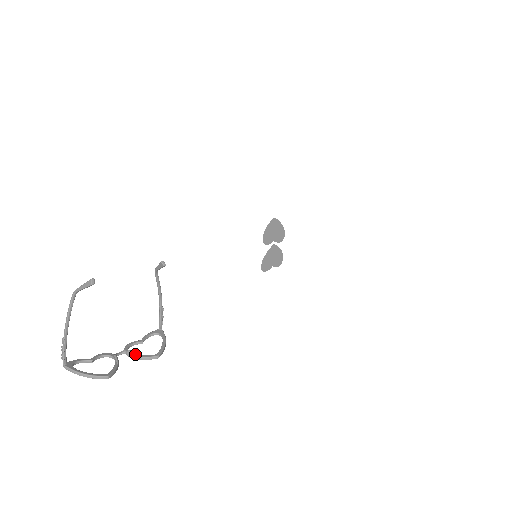
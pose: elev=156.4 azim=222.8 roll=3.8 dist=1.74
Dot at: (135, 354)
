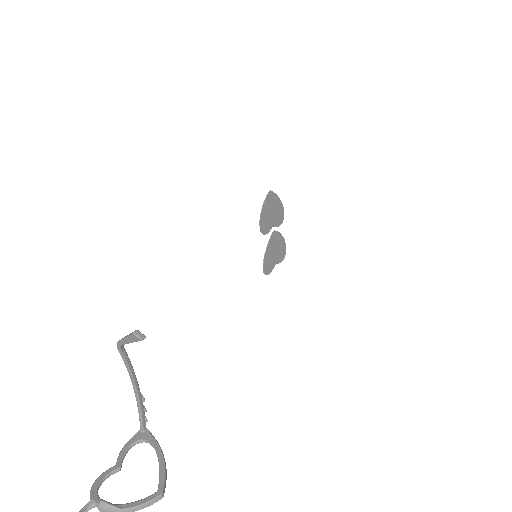
Dot at: (116, 506)
